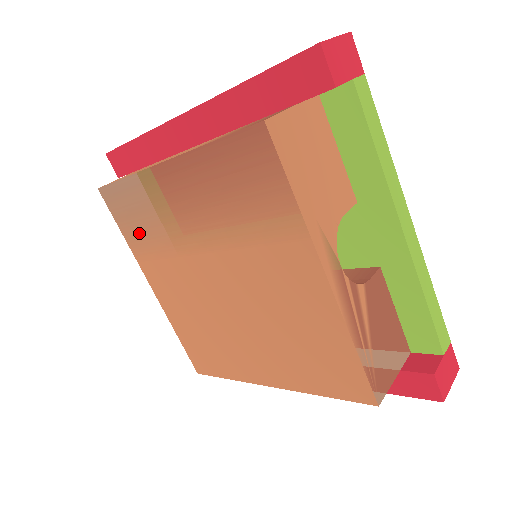
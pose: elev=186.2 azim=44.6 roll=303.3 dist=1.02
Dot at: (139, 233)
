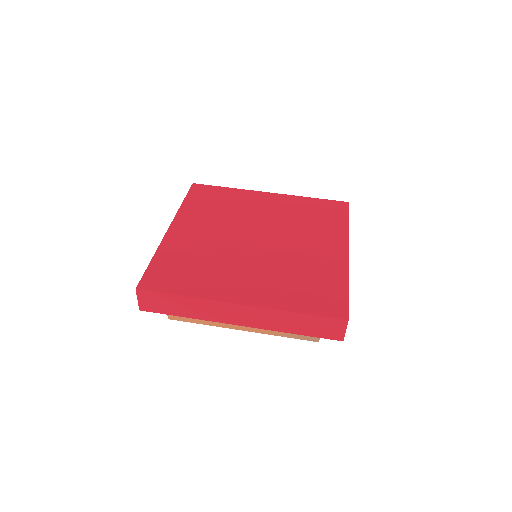
Dot at: occluded
